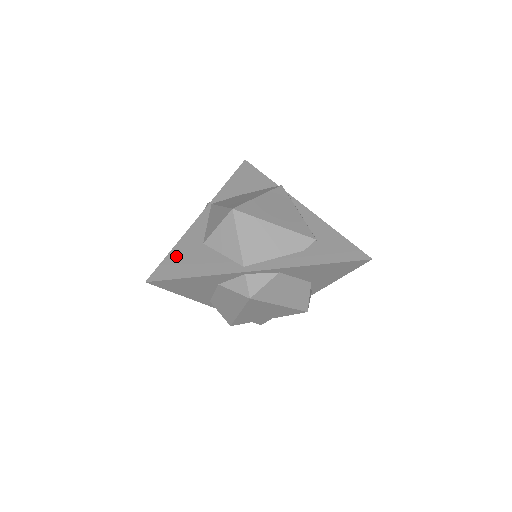
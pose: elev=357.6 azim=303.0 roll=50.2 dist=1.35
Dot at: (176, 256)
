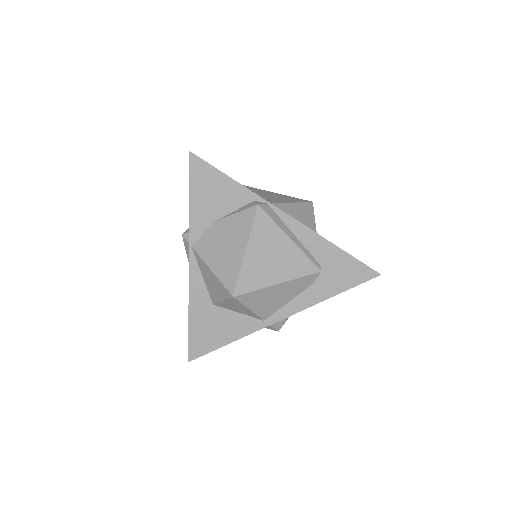
Dot at: (197, 327)
